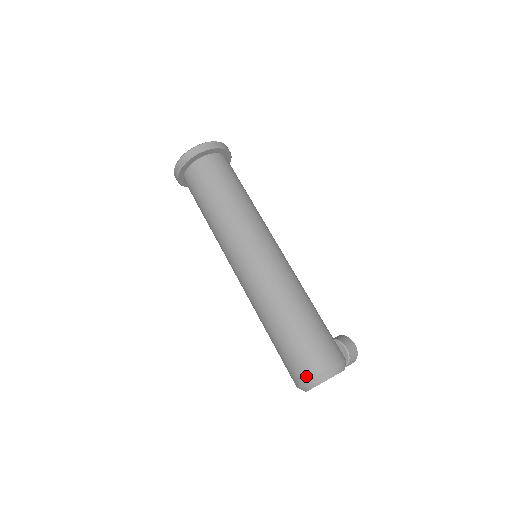
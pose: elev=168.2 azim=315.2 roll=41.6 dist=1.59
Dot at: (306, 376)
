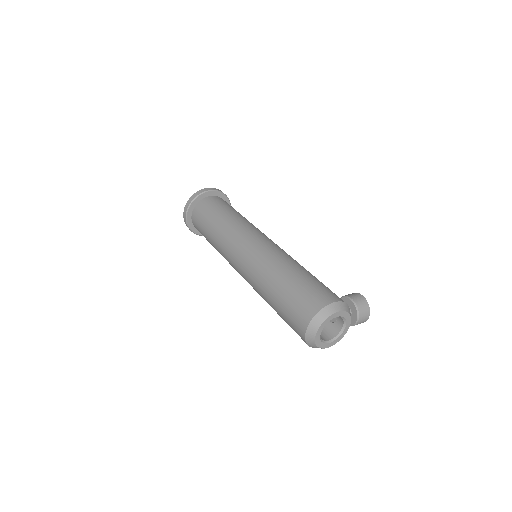
Dot at: (304, 324)
